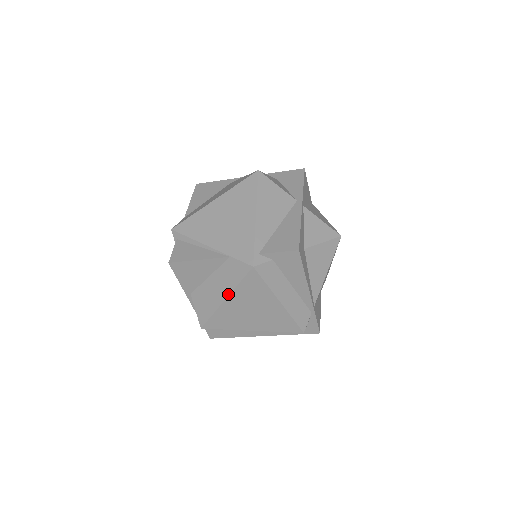
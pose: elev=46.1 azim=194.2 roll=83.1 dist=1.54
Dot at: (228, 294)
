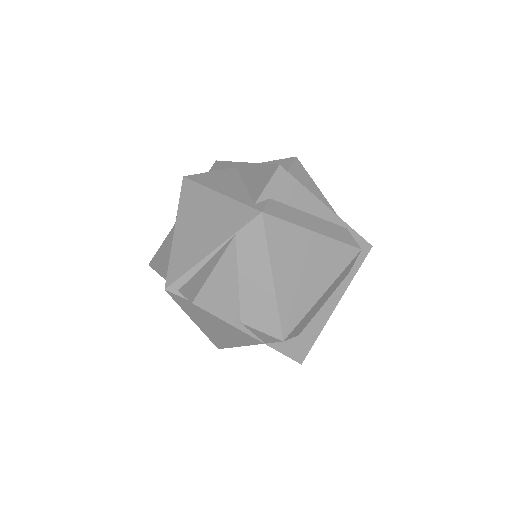
Dot at: (269, 269)
